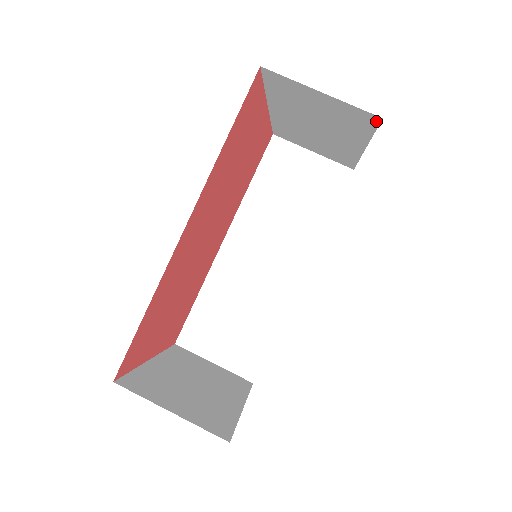
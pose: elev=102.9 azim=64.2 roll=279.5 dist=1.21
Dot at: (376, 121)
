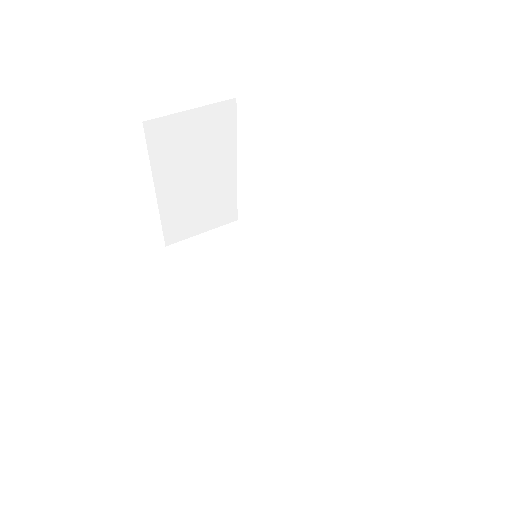
Dot at: (233, 108)
